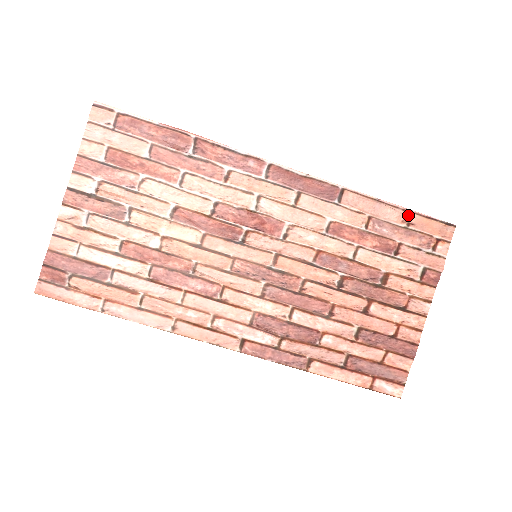
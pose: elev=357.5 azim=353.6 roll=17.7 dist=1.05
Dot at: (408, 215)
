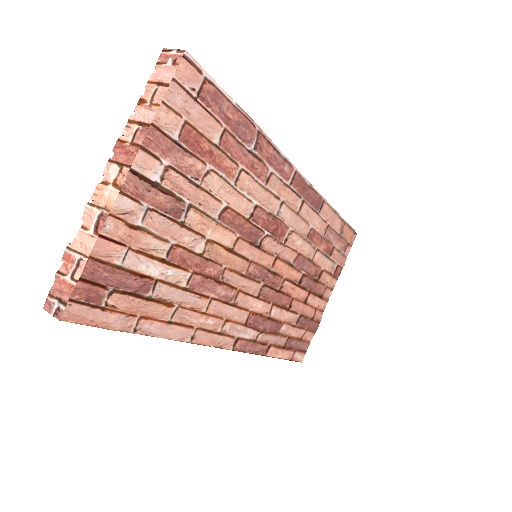
Dot at: (343, 225)
